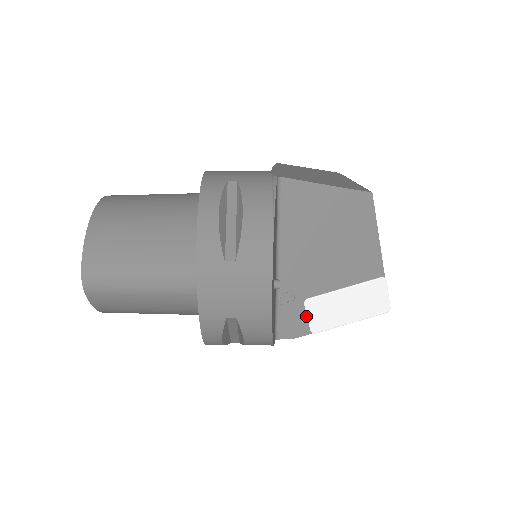
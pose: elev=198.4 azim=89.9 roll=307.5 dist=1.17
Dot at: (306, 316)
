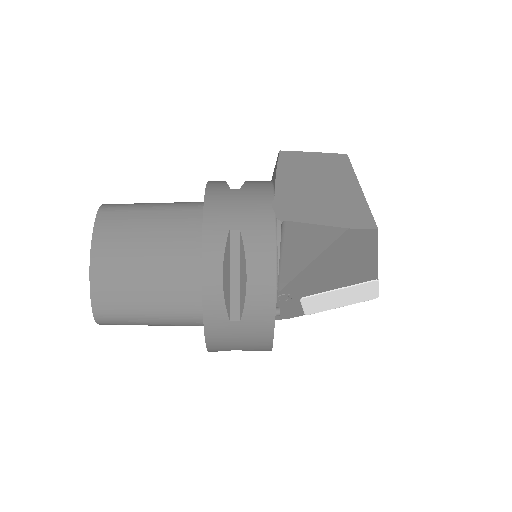
Dot at: (301, 306)
